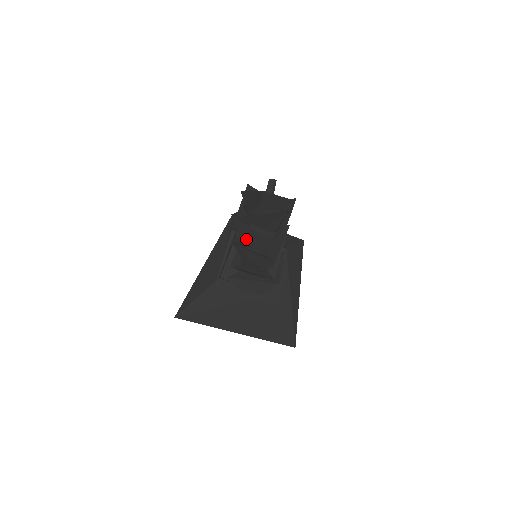
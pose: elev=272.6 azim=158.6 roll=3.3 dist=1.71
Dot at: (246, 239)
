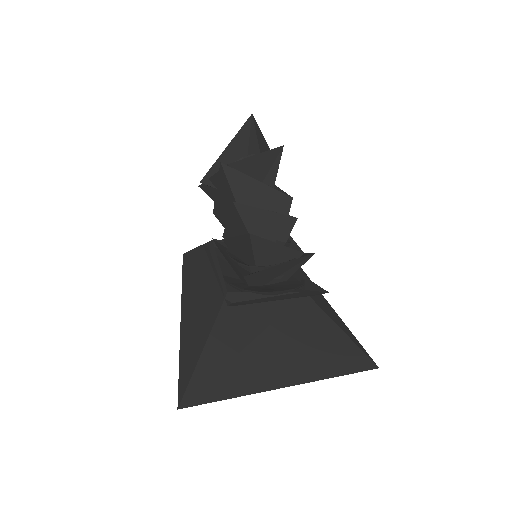
Dot at: (247, 203)
